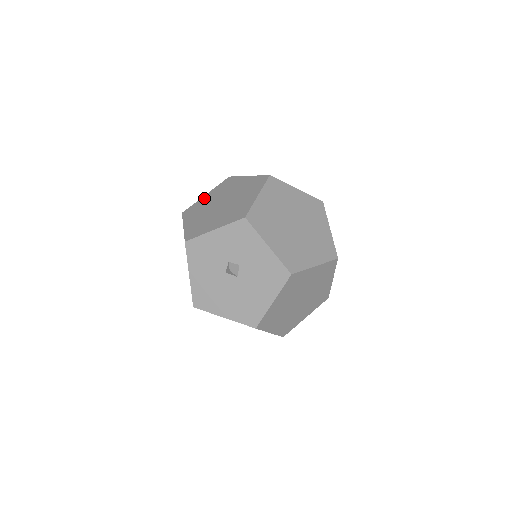
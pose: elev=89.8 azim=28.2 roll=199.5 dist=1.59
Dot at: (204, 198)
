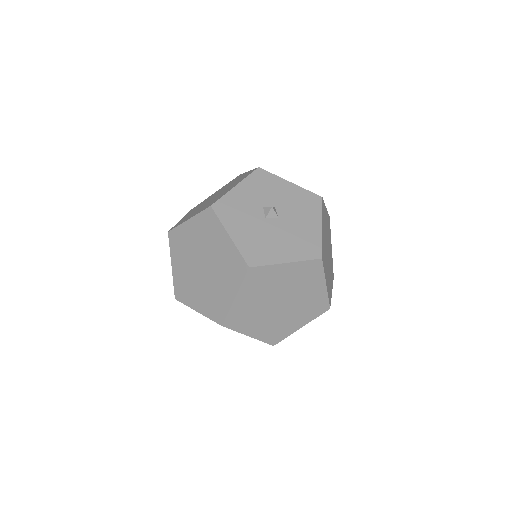
Dot at: (183, 218)
